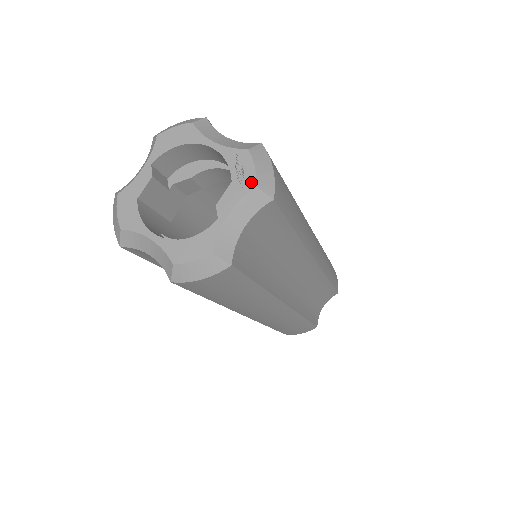
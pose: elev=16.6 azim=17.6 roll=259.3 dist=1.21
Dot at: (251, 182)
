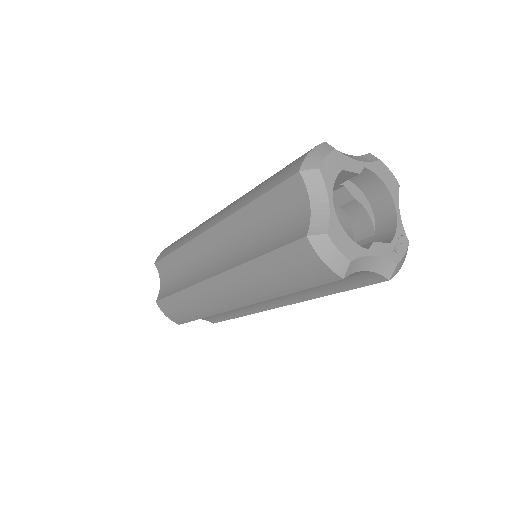
Dot at: (397, 259)
